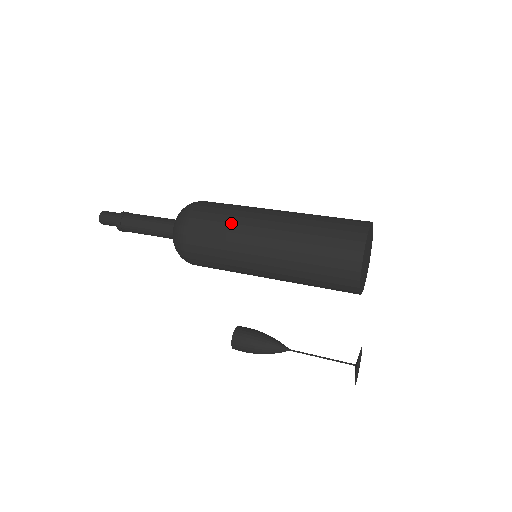
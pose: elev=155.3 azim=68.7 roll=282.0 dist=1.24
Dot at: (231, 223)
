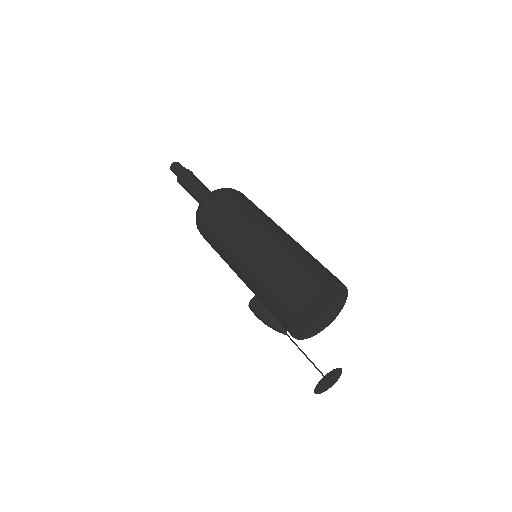
Dot at: (227, 227)
